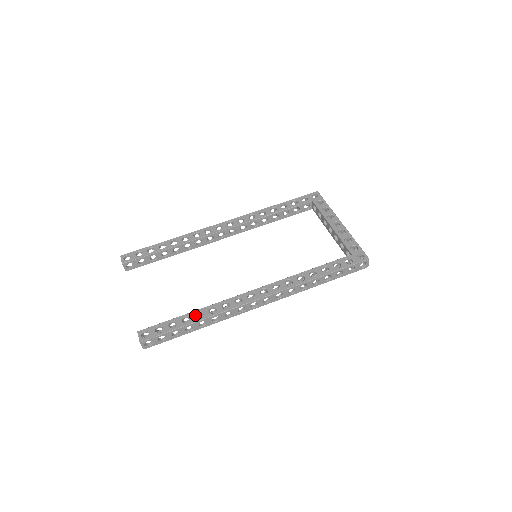
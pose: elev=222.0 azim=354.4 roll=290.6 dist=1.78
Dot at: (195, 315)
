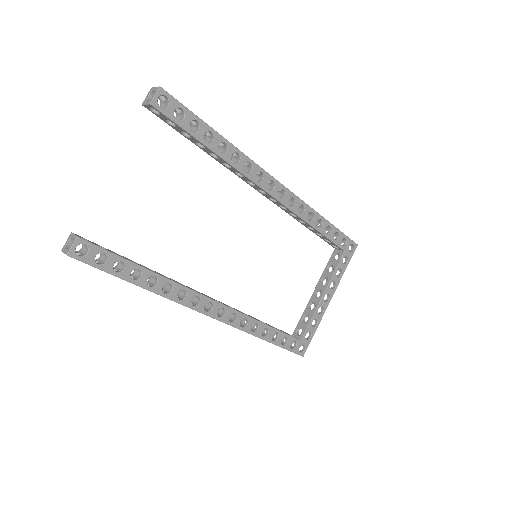
Dot at: occluded
